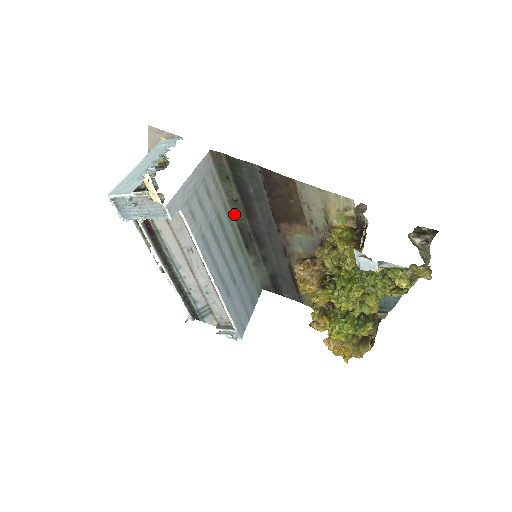
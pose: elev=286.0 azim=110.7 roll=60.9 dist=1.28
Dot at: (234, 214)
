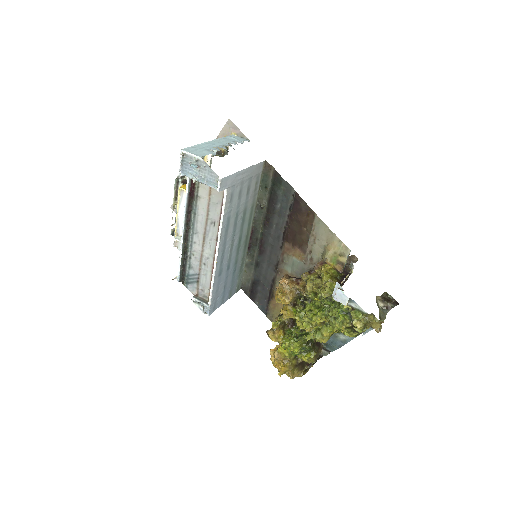
Dot at: (255, 217)
